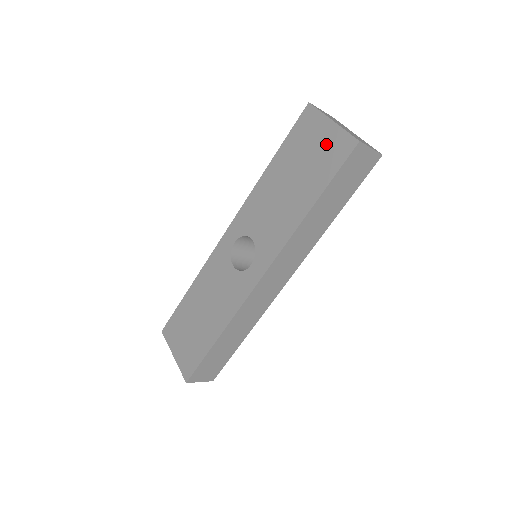
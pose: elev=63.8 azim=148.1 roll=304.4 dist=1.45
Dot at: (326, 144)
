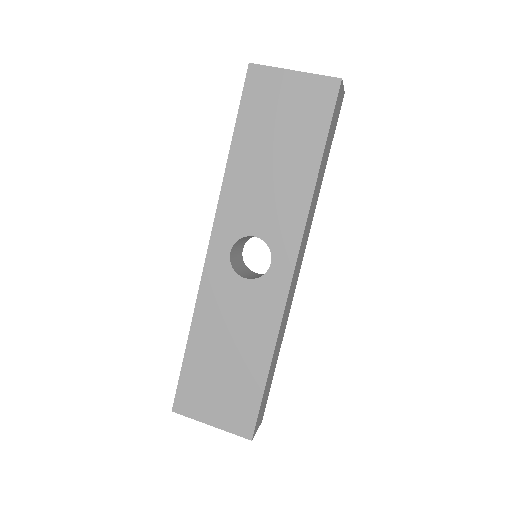
Dot at: (300, 97)
